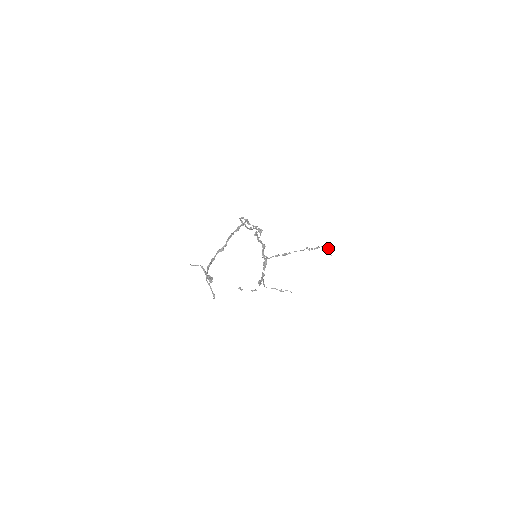
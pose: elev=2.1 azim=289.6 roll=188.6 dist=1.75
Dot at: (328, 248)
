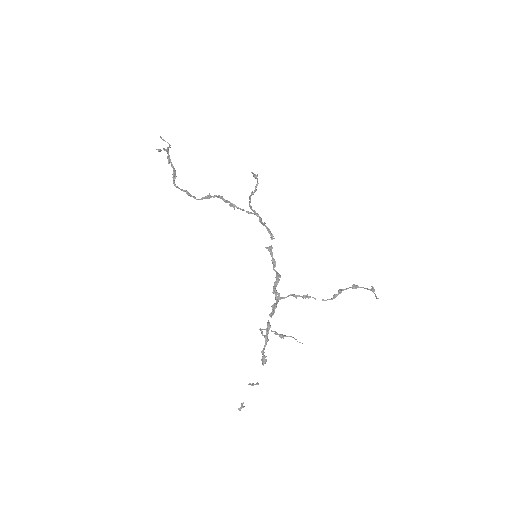
Dot at: (373, 289)
